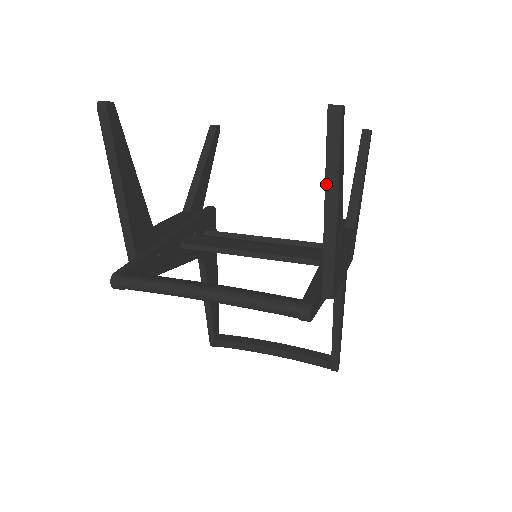
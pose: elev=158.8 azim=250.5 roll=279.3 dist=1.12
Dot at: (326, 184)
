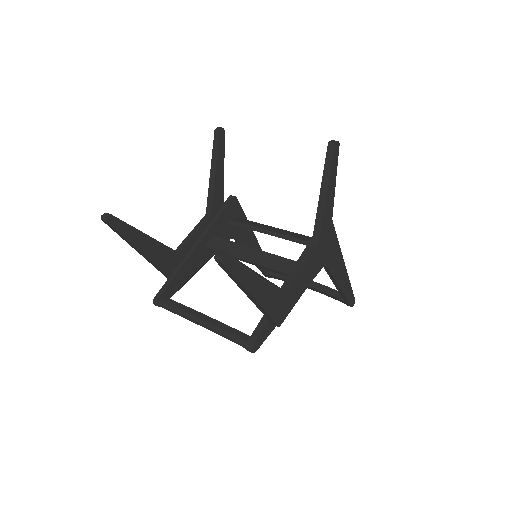
Dot at: (238, 286)
